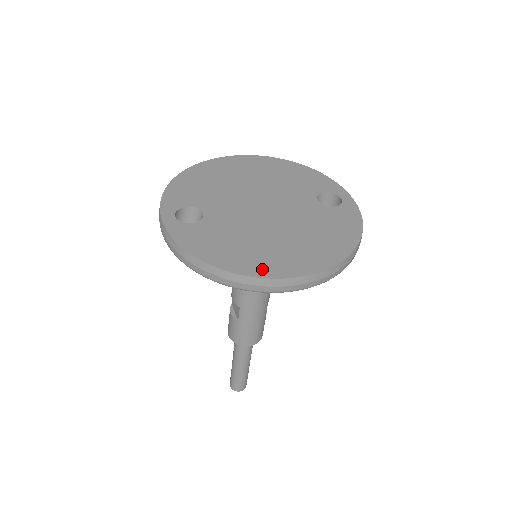
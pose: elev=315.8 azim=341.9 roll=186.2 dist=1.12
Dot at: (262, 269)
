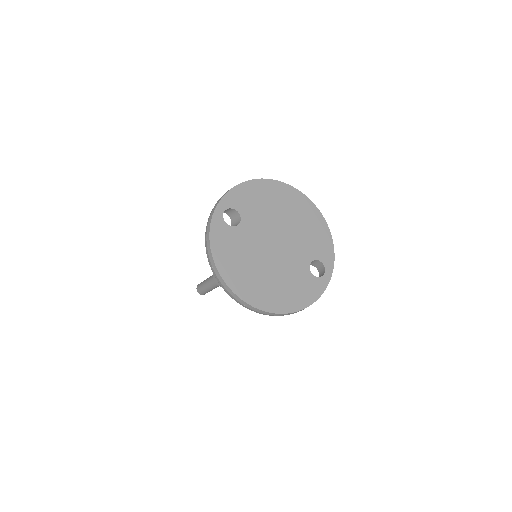
Dot at: (237, 285)
